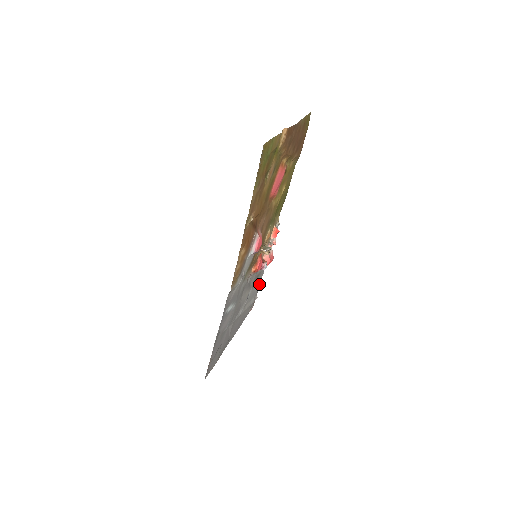
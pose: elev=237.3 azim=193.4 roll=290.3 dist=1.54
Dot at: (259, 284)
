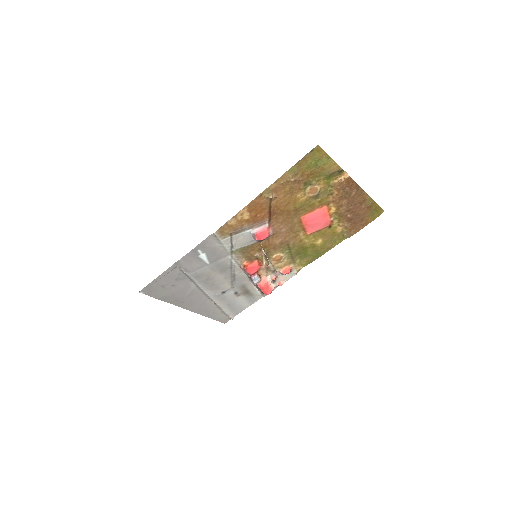
Dot at: (243, 308)
